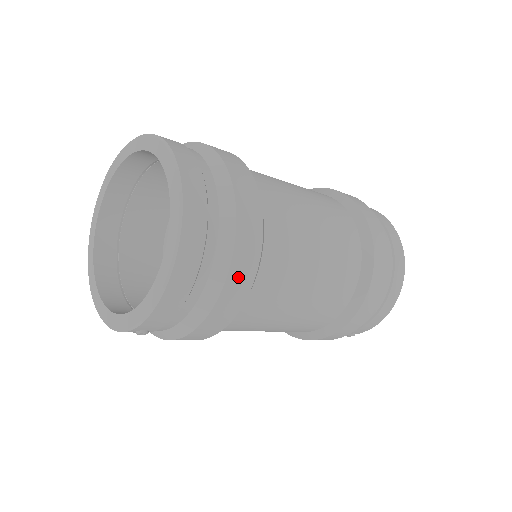
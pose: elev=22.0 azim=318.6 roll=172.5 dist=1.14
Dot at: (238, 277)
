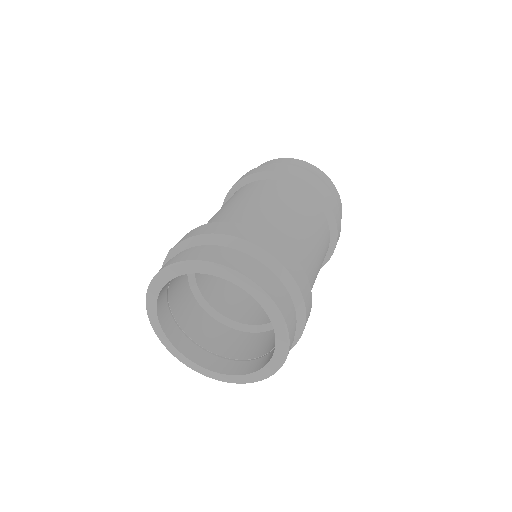
Dot at: occluded
